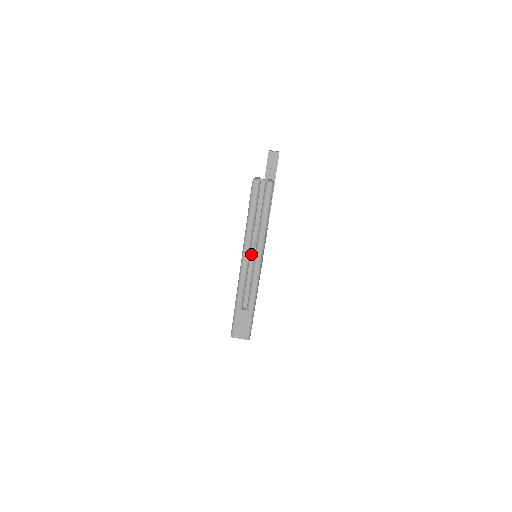
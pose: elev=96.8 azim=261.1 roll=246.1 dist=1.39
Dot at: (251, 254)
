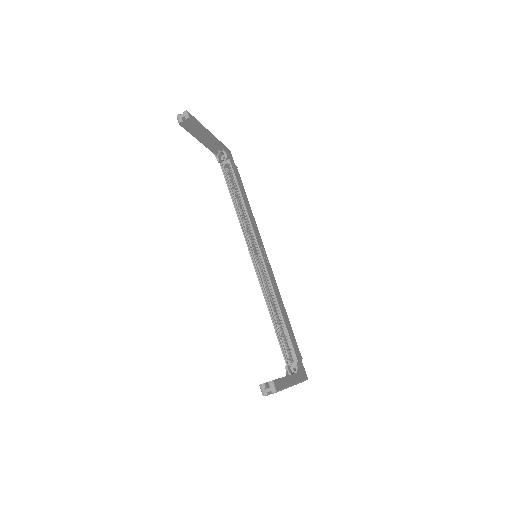
Dot at: occluded
